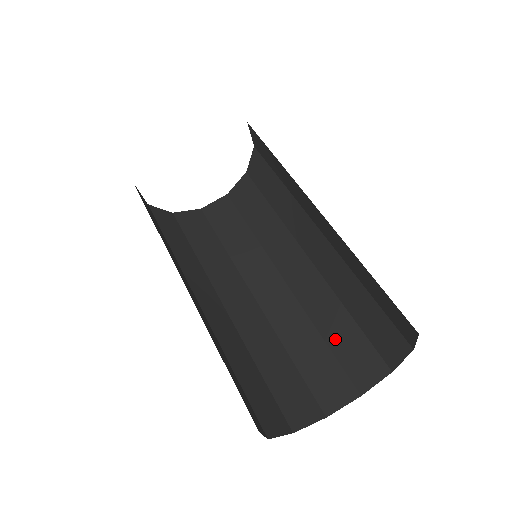
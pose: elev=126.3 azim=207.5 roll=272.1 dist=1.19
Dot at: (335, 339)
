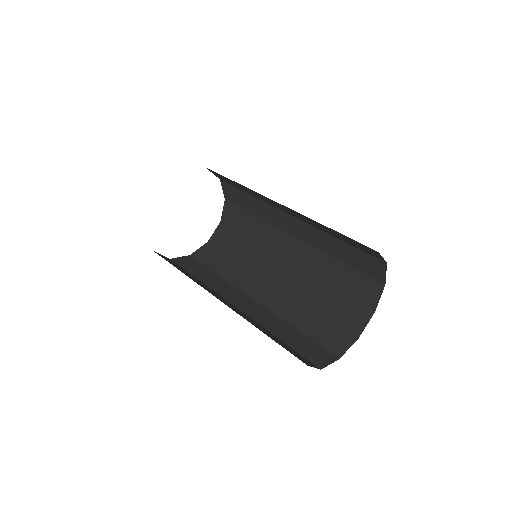
Dot at: (340, 283)
